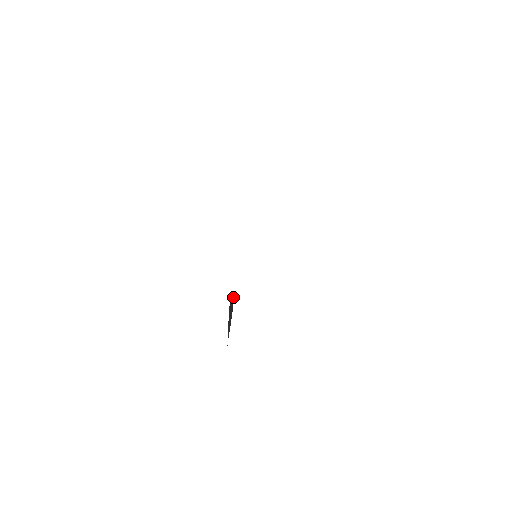
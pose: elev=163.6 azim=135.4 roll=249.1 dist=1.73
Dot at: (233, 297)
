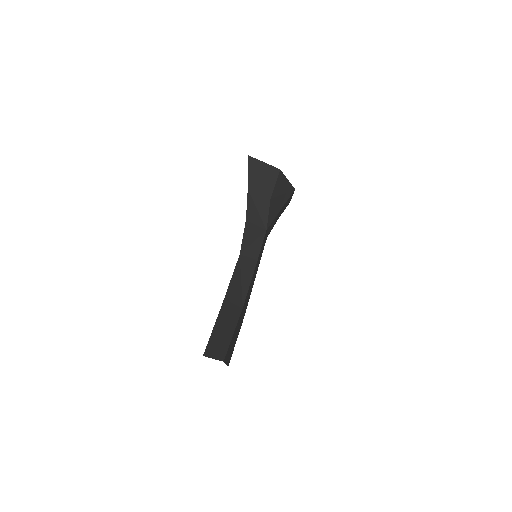
Dot at: occluded
